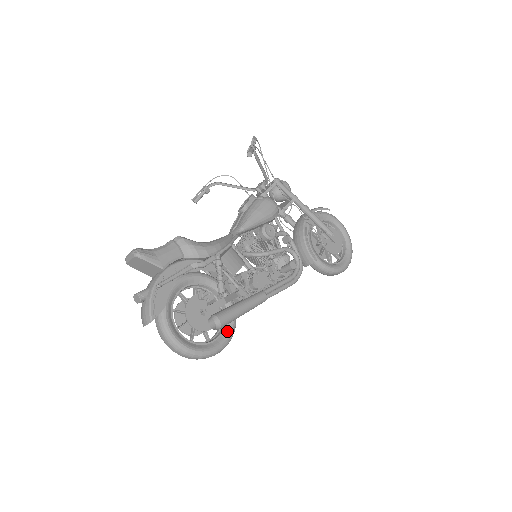
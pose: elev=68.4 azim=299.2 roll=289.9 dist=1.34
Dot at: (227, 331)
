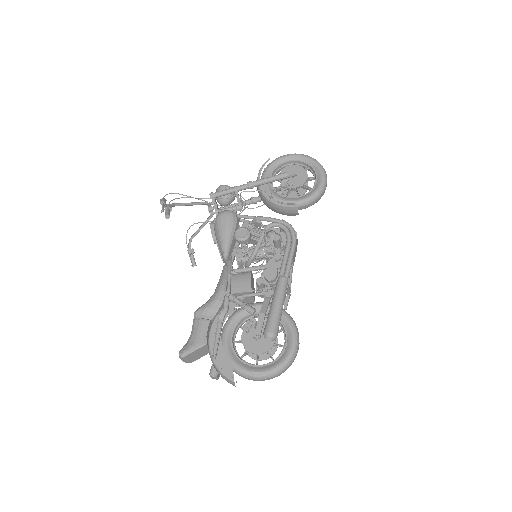
Dot at: (288, 327)
